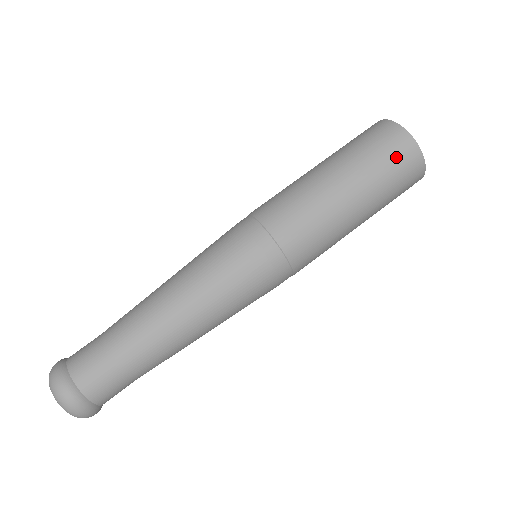
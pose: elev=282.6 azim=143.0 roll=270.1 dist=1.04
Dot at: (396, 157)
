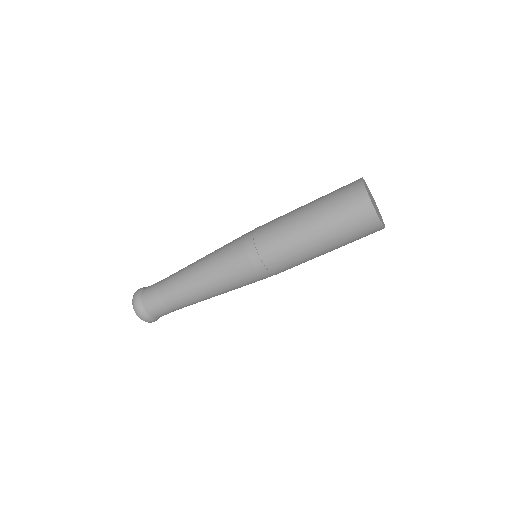
Dot at: (345, 191)
